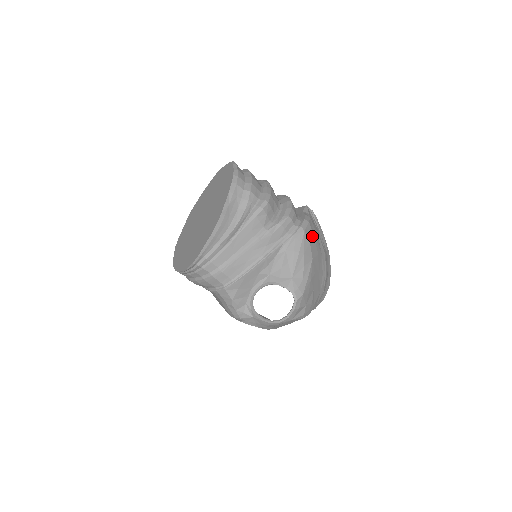
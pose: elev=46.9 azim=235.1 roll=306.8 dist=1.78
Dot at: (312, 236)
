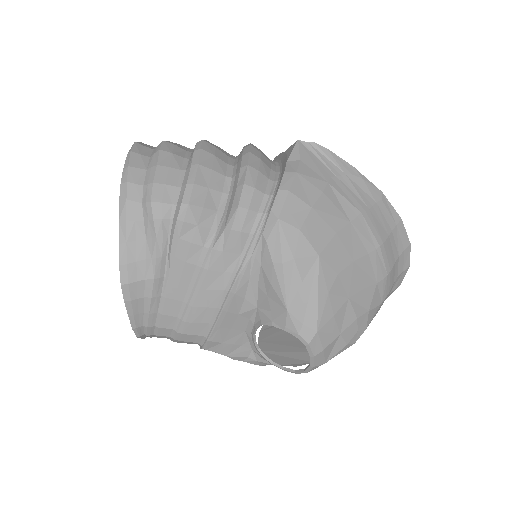
Dot at: (305, 212)
